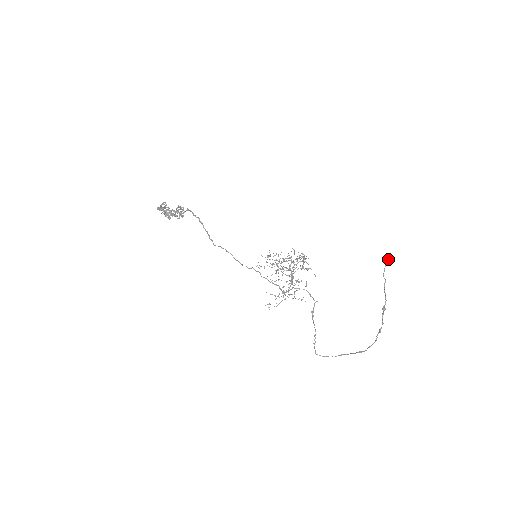
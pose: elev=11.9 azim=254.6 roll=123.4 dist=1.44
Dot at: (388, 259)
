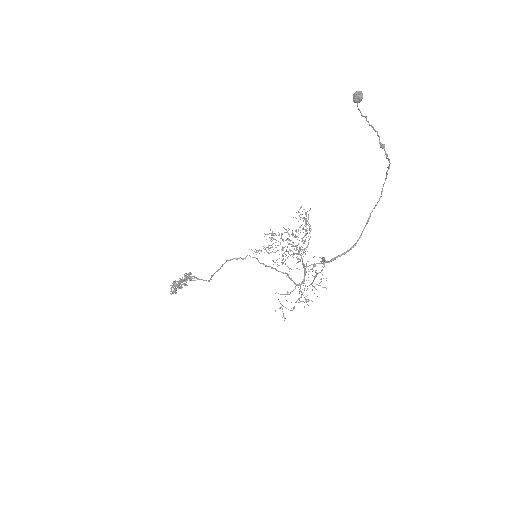
Dot at: (354, 93)
